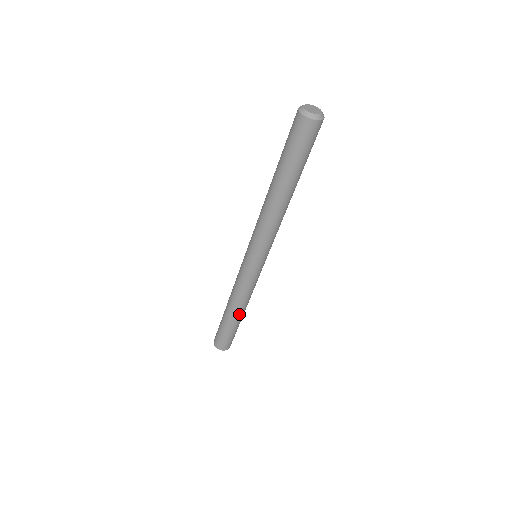
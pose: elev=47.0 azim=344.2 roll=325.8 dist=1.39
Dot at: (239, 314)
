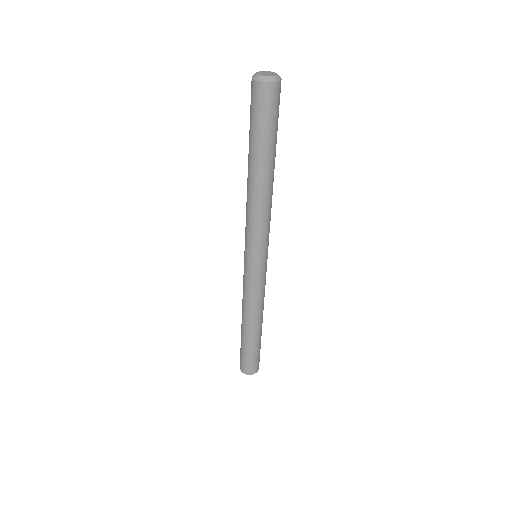
Dot at: (250, 327)
